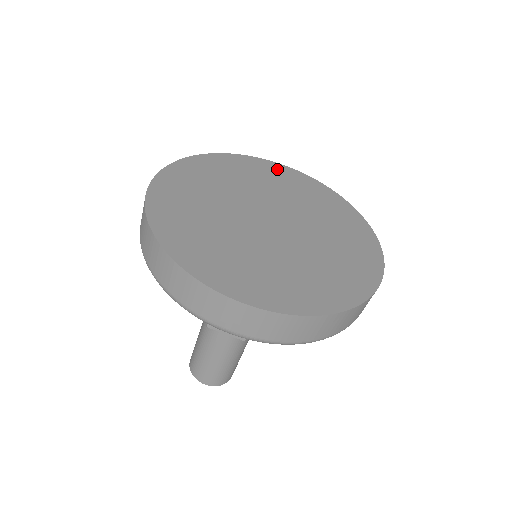
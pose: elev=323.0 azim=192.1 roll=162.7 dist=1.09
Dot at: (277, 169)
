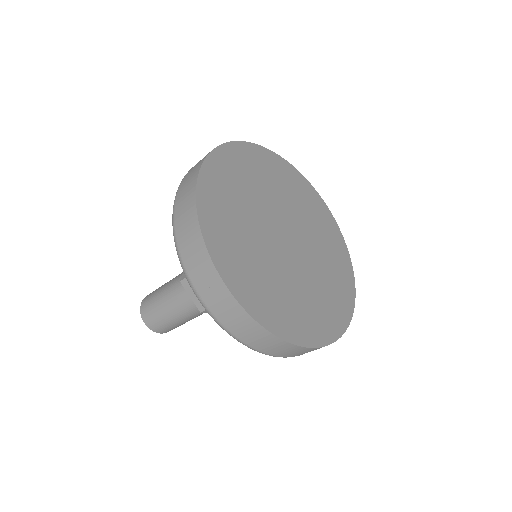
Dot at: (318, 202)
